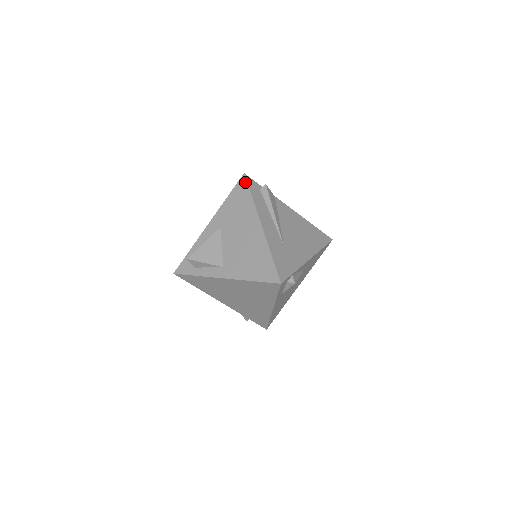
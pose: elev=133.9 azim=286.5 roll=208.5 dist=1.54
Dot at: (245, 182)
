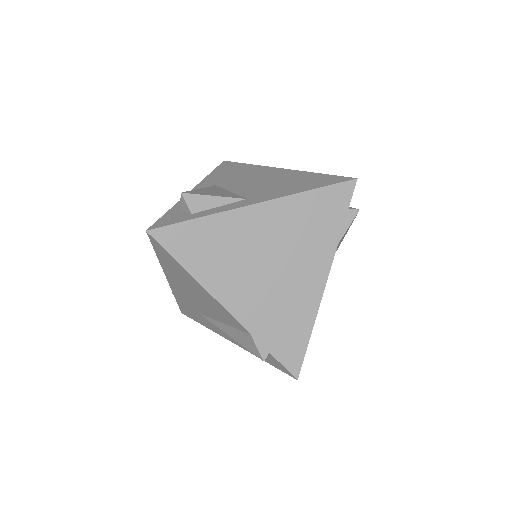
Dot at: (231, 162)
